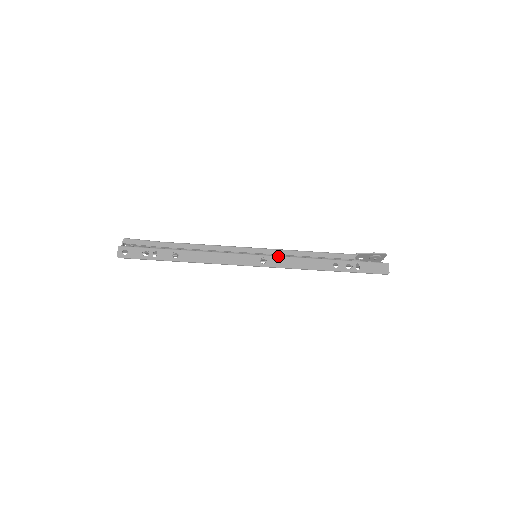
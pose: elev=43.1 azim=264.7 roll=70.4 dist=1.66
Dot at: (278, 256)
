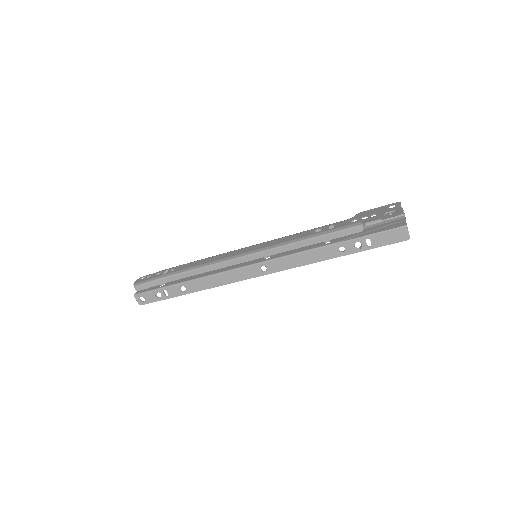
Dot at: (276, 259)
